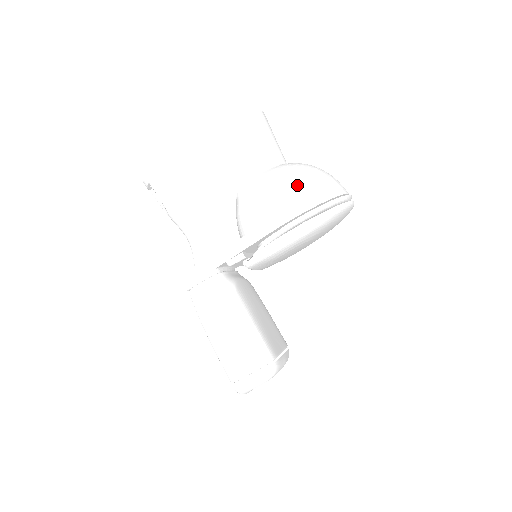
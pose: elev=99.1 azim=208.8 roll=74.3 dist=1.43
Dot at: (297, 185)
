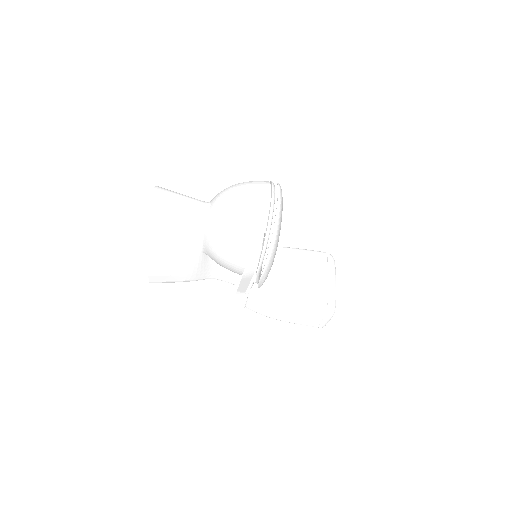
Dot at: (235, 245)
